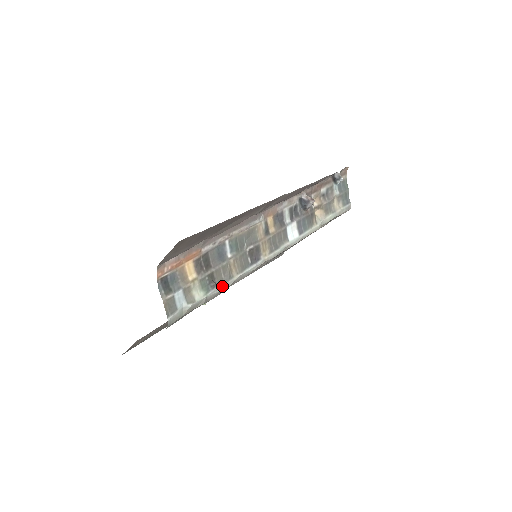
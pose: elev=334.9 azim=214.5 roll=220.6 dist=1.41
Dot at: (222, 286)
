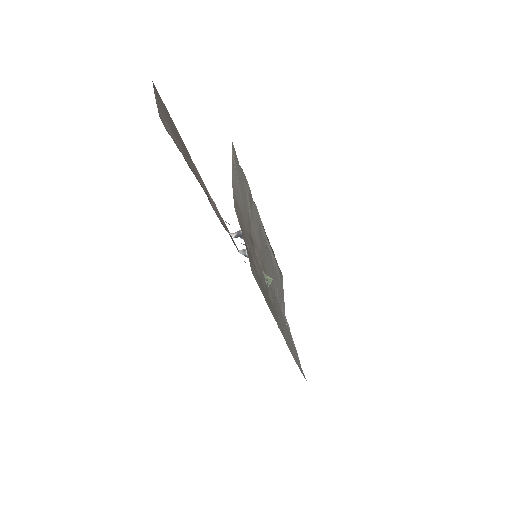
Dot at: occluded
